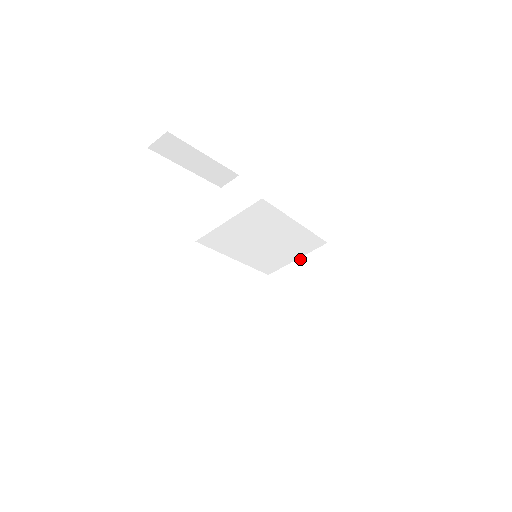
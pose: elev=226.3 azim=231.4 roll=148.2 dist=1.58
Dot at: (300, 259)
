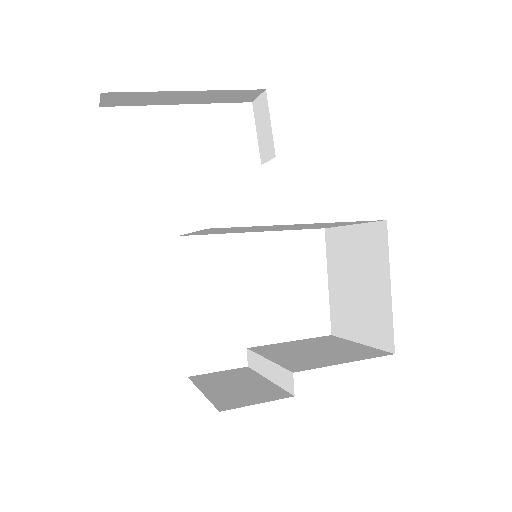
Dot at: (355, 226)
